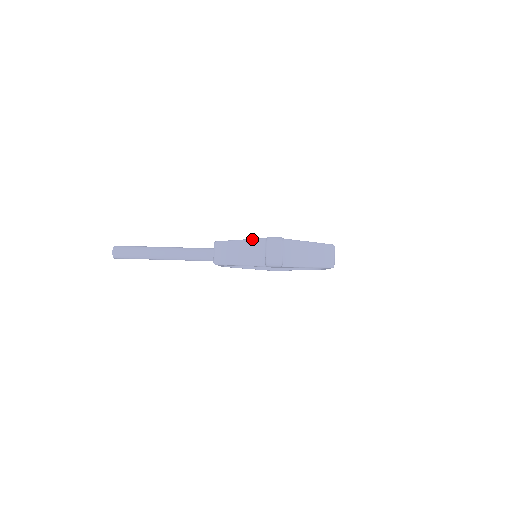
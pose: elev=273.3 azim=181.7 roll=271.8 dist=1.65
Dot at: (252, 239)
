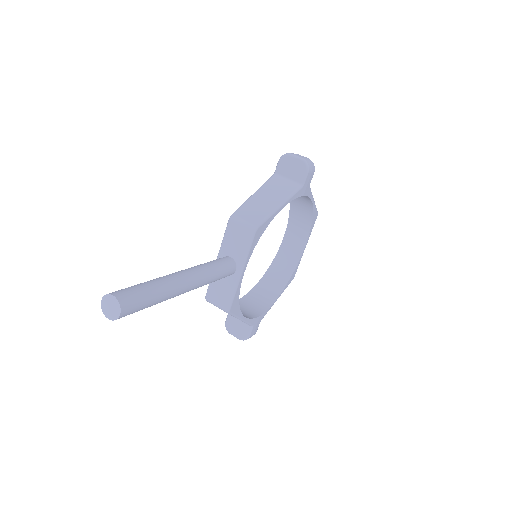
Dot at: occluded
